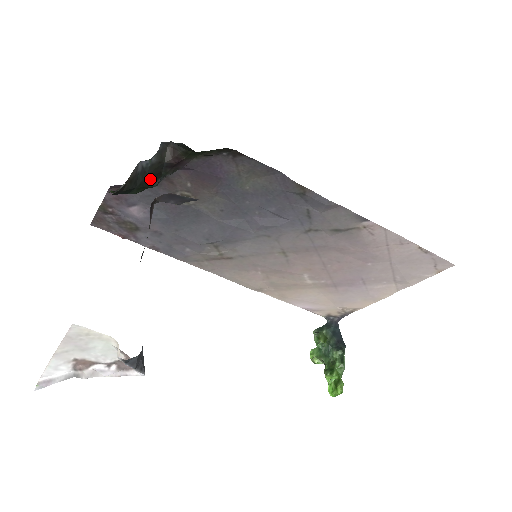
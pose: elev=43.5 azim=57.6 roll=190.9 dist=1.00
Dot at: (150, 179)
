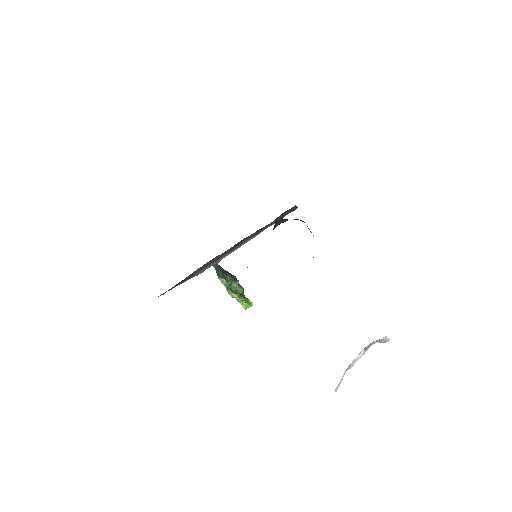
Dot at: occluded
